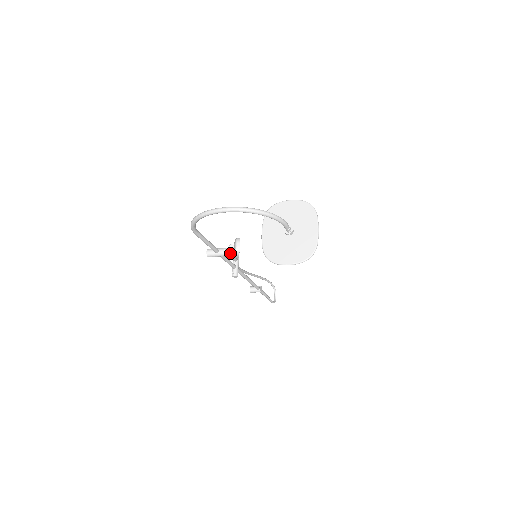
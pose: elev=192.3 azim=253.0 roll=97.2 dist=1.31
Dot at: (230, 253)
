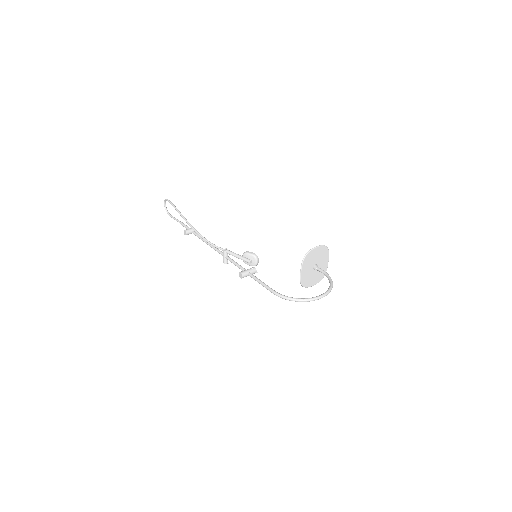
Dot at: occluded
